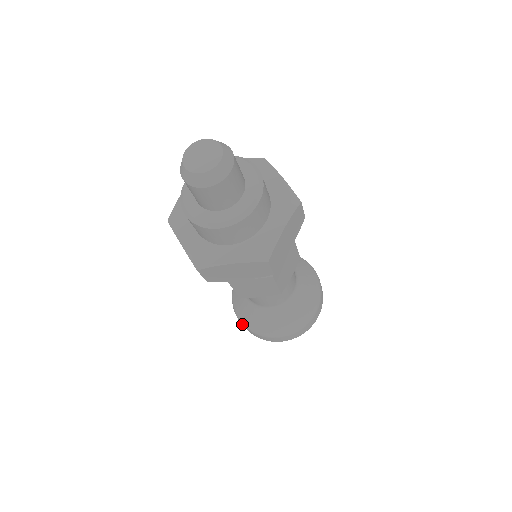
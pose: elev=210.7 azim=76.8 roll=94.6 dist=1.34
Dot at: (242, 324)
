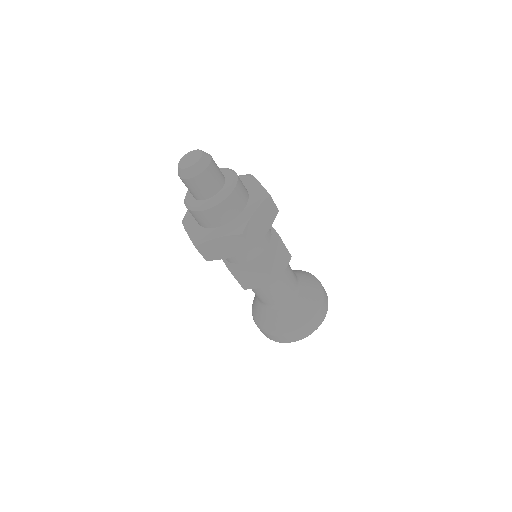
Dot at: occluded
